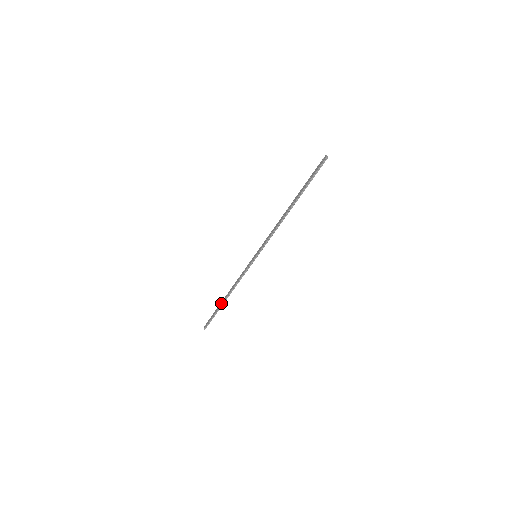
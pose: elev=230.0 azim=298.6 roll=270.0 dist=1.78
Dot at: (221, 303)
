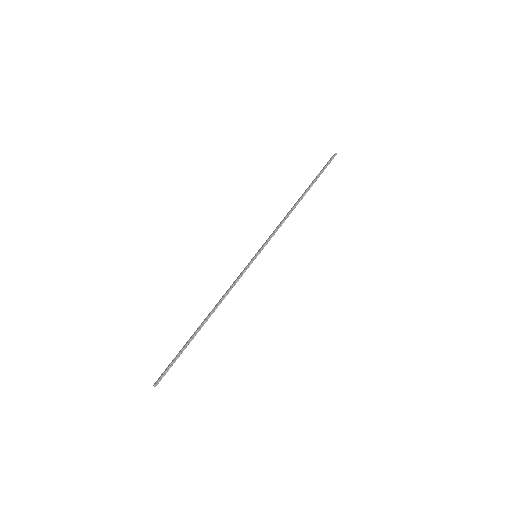
Dot at: (194, 332)
